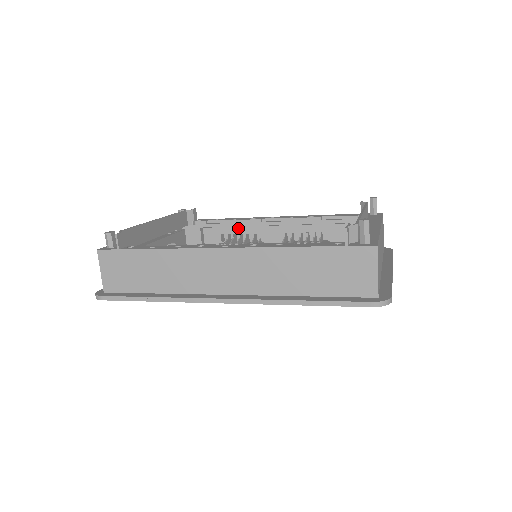
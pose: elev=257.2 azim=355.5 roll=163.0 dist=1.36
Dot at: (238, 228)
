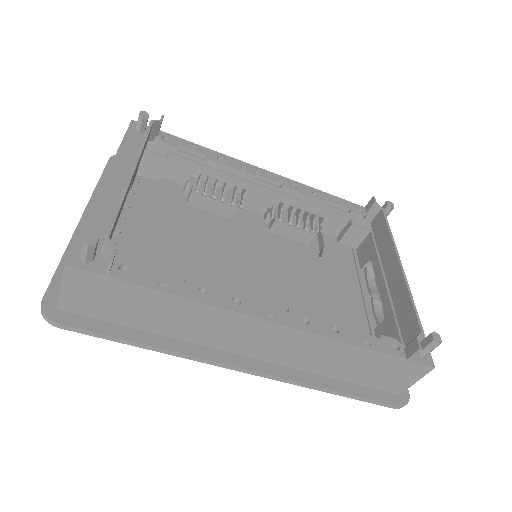
Dot at: (220, 173)
